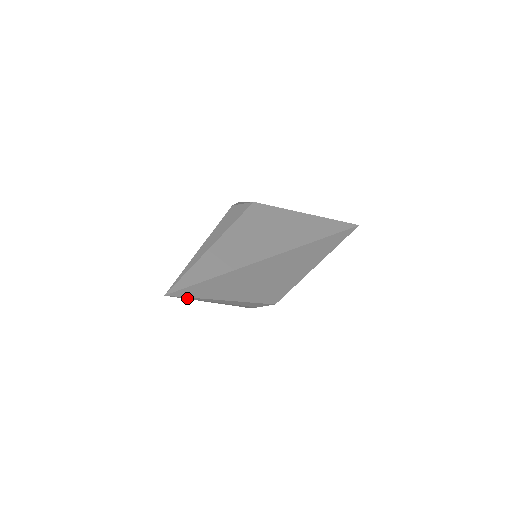
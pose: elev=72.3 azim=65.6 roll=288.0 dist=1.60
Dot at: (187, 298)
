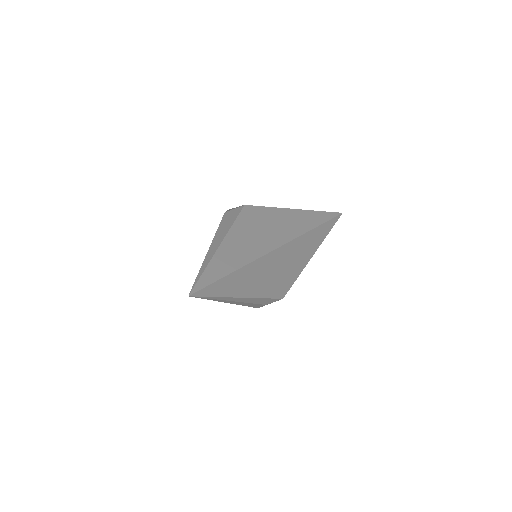
Dot at: (207, 298)
